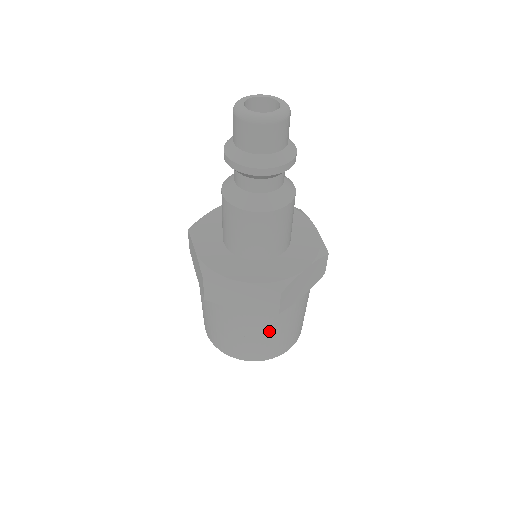
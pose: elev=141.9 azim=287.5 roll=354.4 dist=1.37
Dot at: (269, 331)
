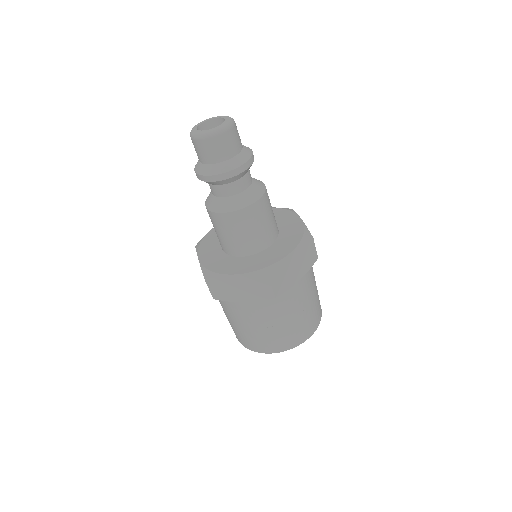
Dot at: (279, 319)
